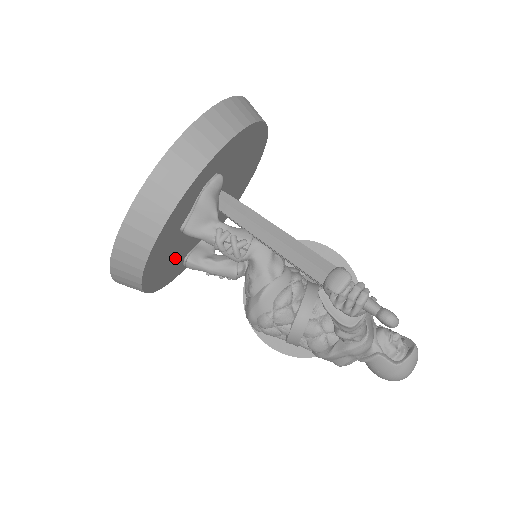
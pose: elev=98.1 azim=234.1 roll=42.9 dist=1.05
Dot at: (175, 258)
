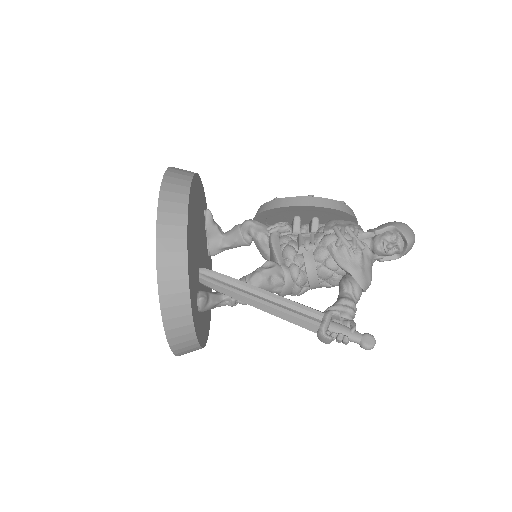
Dot at: occluded
